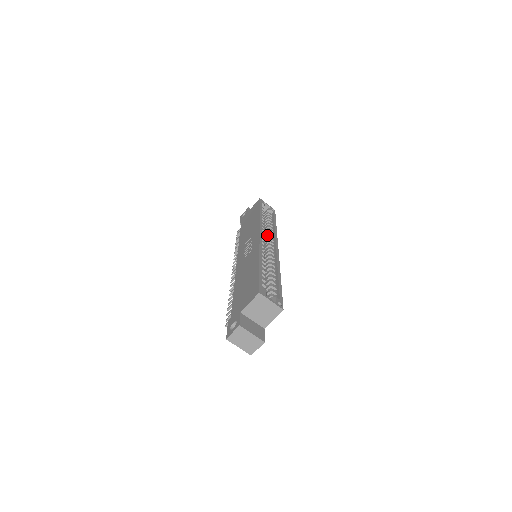
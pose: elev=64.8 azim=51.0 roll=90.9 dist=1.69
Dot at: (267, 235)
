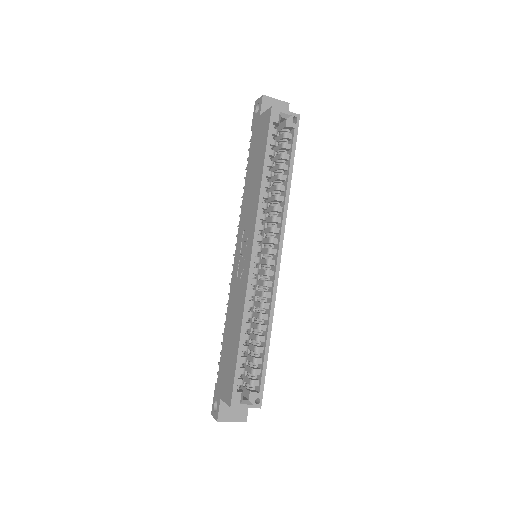
Dot at: (271, 220)
